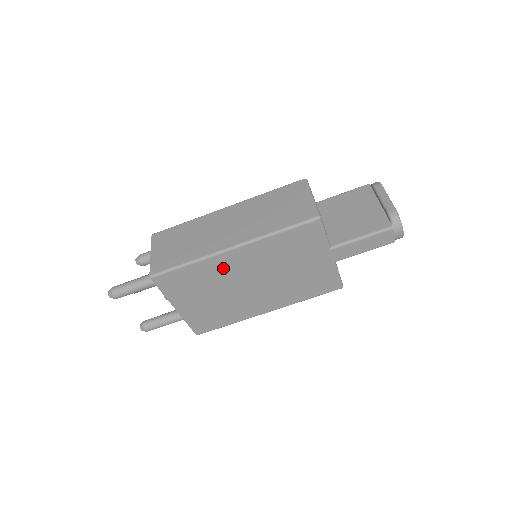
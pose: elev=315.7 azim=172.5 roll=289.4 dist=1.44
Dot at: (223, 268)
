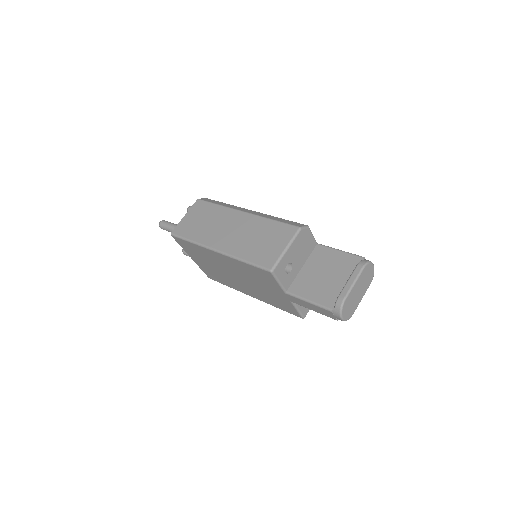
Dot at: (213, 257)
